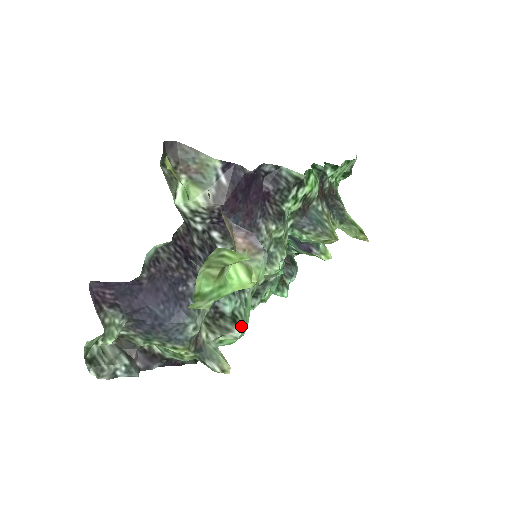
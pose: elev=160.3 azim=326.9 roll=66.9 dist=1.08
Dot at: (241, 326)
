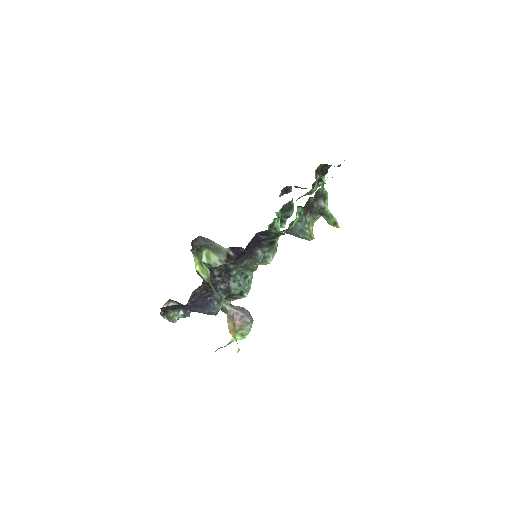
Dot at: (245, 295)
